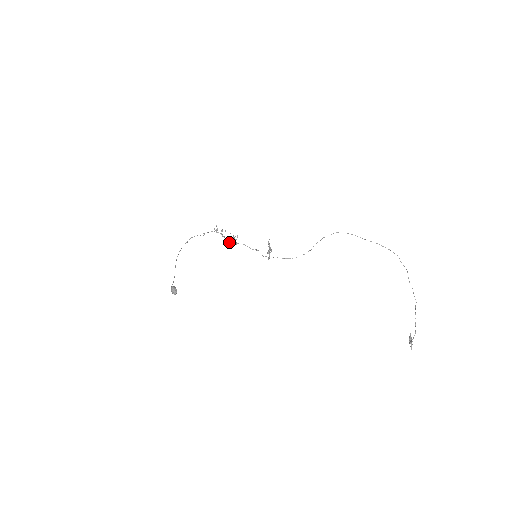
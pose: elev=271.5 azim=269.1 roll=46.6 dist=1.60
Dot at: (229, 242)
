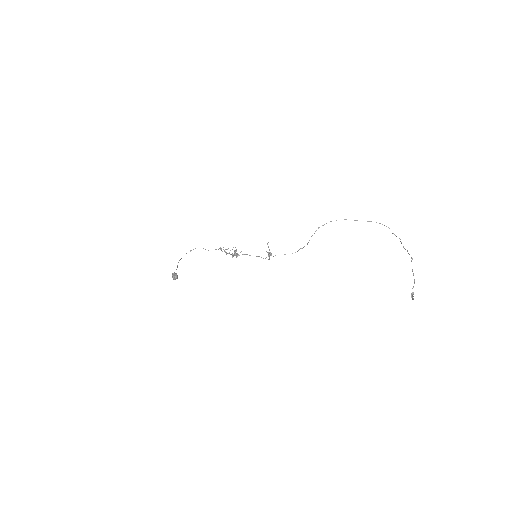
Dot at: (232, 256)
